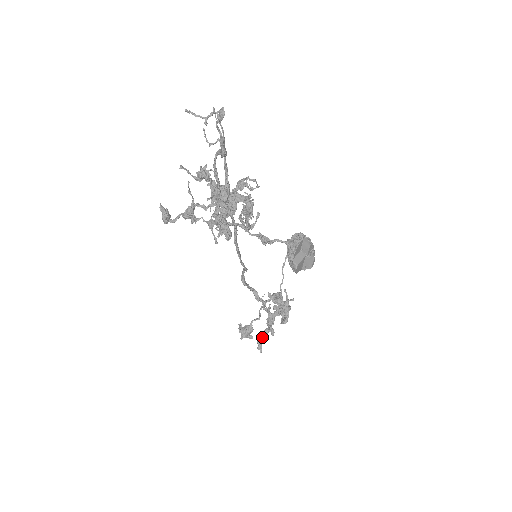
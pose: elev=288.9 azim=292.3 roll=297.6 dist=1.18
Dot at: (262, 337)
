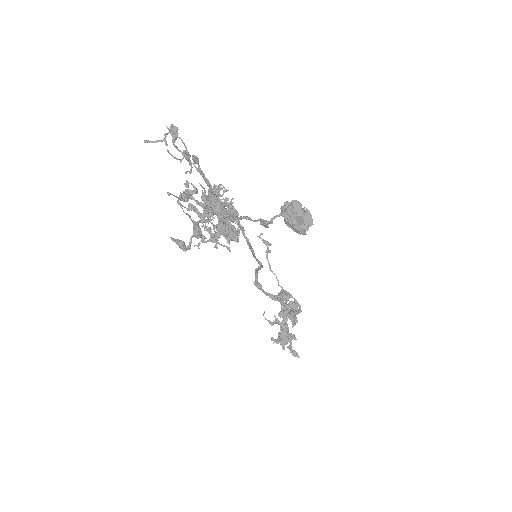
Dot at: (290, 345)
